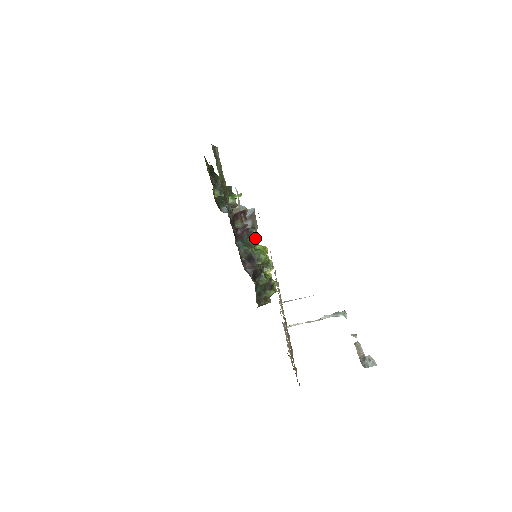
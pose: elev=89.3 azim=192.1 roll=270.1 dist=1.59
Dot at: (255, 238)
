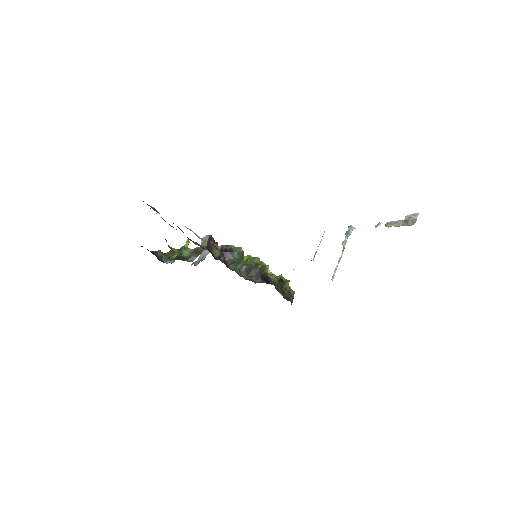
Dot at: (238, 249)
